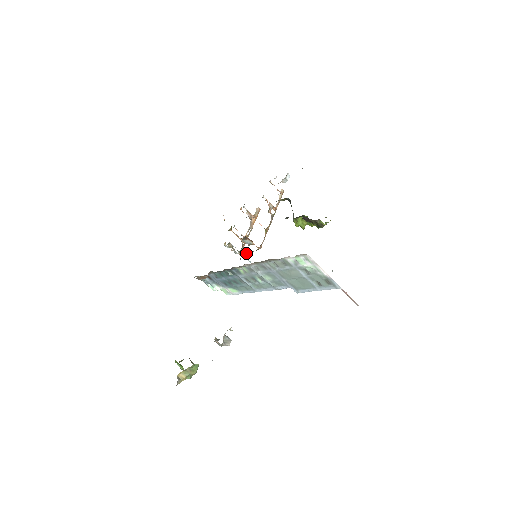
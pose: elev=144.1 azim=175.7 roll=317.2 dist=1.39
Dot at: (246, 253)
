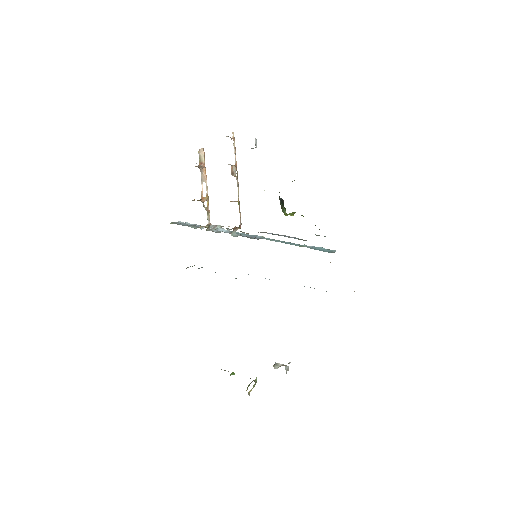
Dot at: occluded
